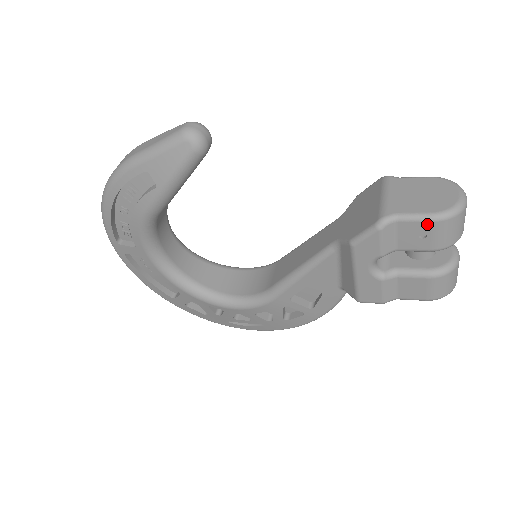
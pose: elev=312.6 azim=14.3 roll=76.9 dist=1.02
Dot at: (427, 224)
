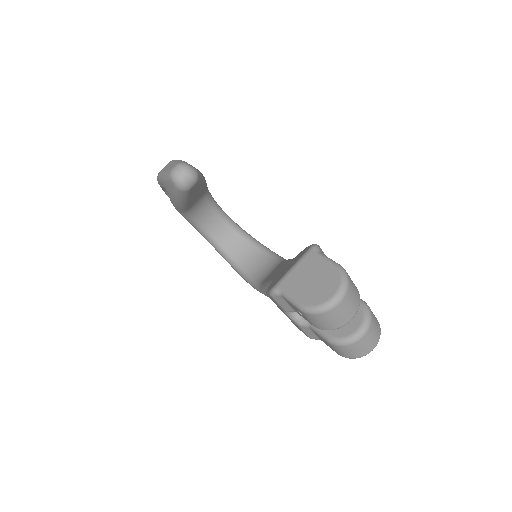
Dot at: (298, 309)
